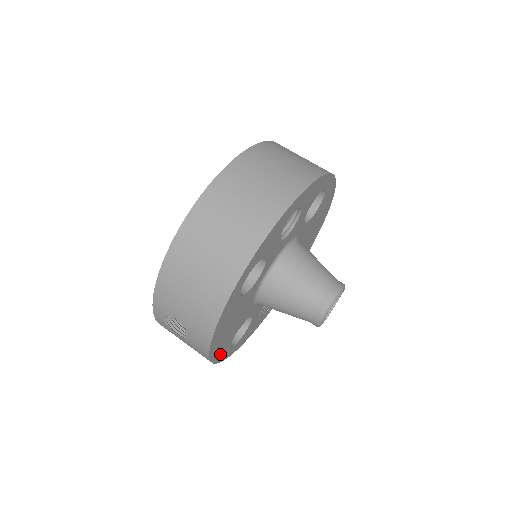
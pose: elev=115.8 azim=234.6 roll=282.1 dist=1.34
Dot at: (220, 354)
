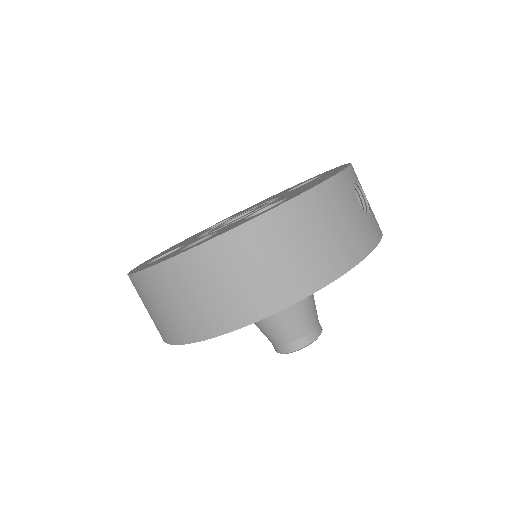
Dot at: occluded
